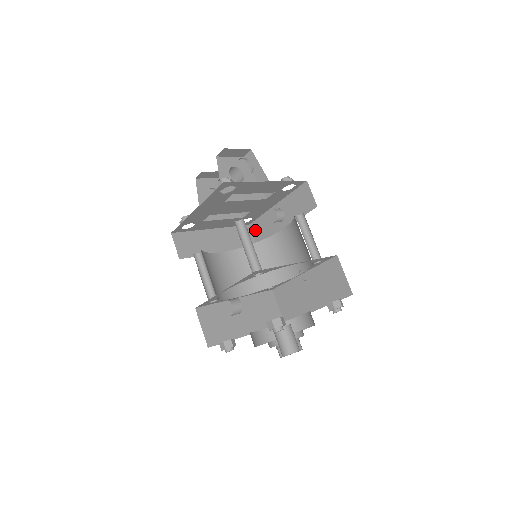
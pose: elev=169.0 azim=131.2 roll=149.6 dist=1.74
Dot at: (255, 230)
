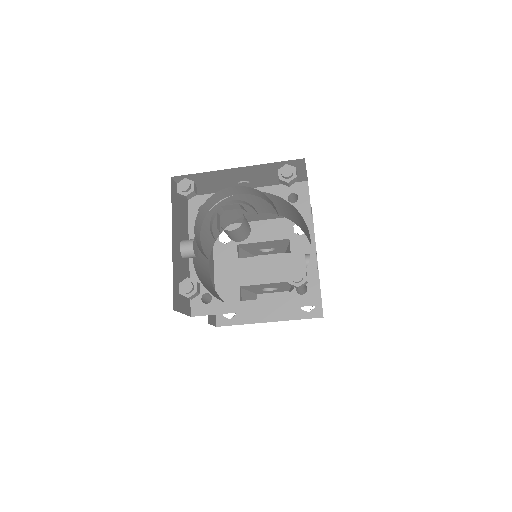
Dot at: occluded
